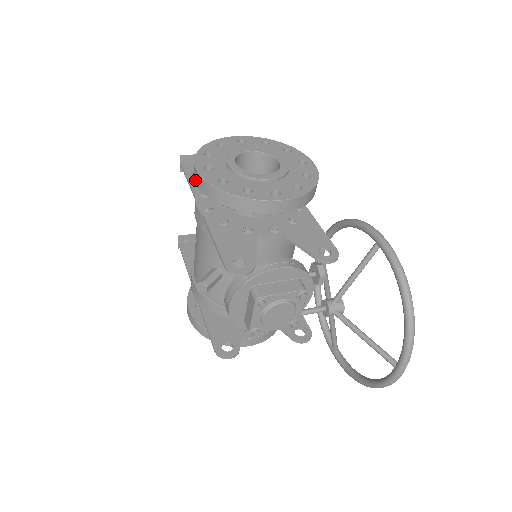
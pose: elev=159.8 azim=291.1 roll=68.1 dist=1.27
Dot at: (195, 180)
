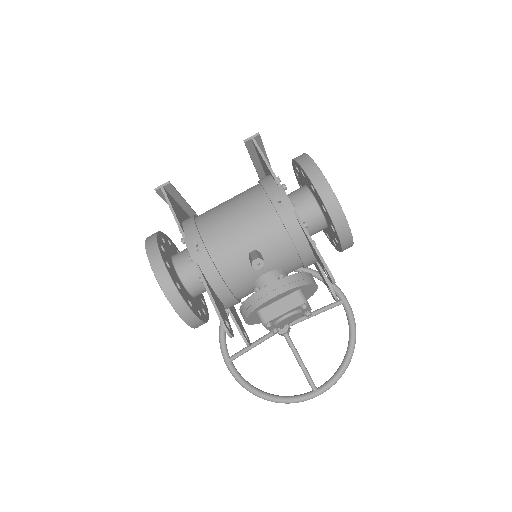
Dot at: (314, 181)
